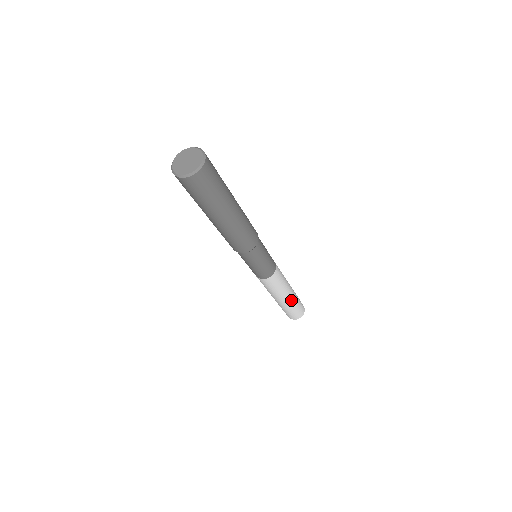
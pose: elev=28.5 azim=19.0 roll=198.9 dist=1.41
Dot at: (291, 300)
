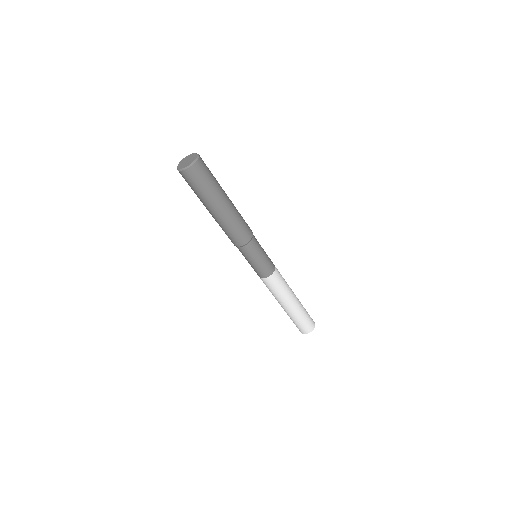
Dot at: (298, 306)
